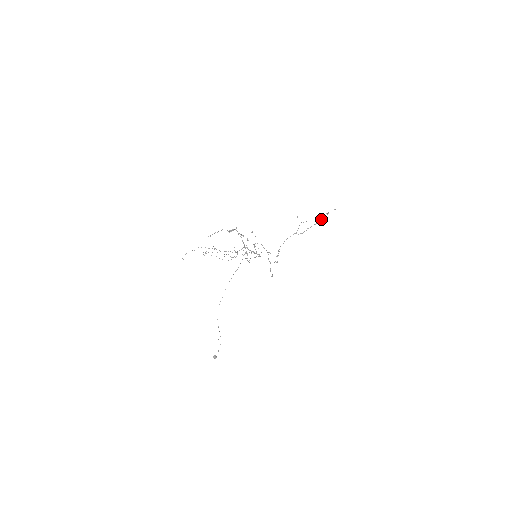
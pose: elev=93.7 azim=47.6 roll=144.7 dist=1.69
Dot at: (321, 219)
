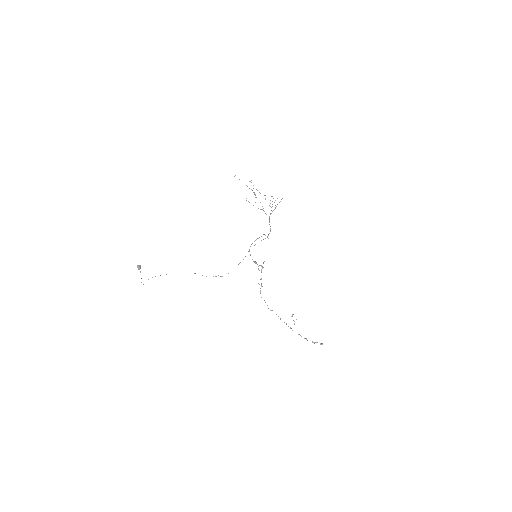
Dot at: (305, 338)
